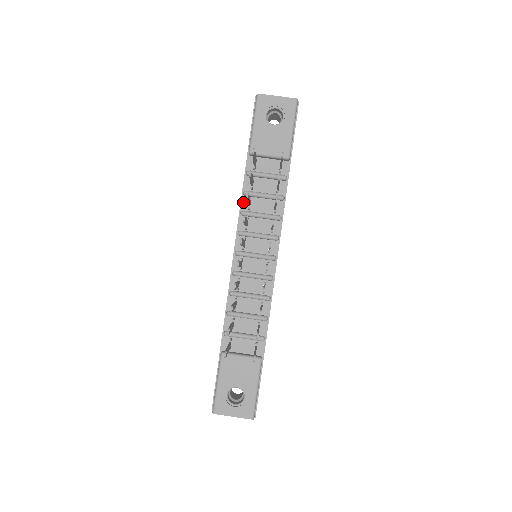
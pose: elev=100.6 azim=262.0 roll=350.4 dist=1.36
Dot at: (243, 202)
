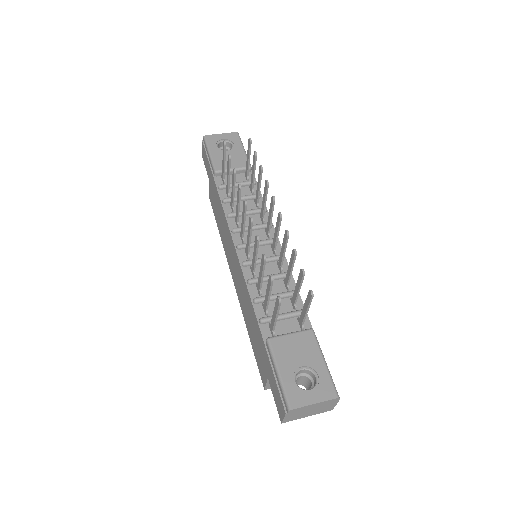
Dot at: (225, 208)
